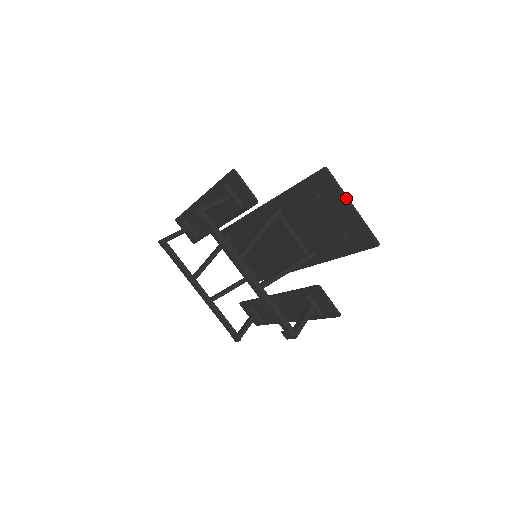
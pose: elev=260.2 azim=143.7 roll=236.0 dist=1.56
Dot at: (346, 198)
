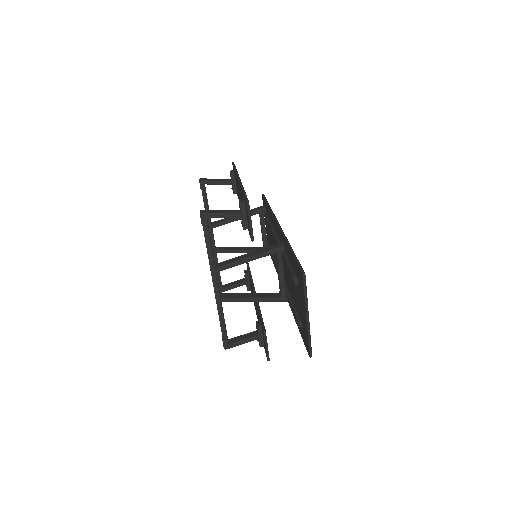
Dot at: (306, 308)
